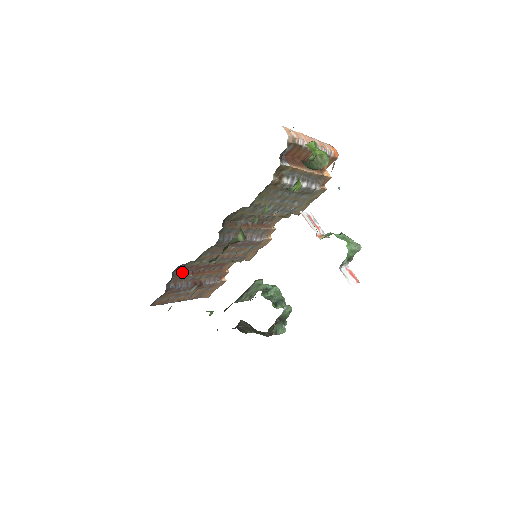
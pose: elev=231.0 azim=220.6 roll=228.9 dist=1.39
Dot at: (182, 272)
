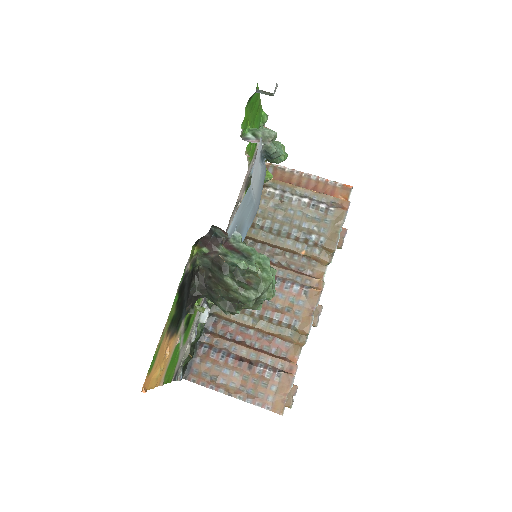
Dot at: (221, 336)
